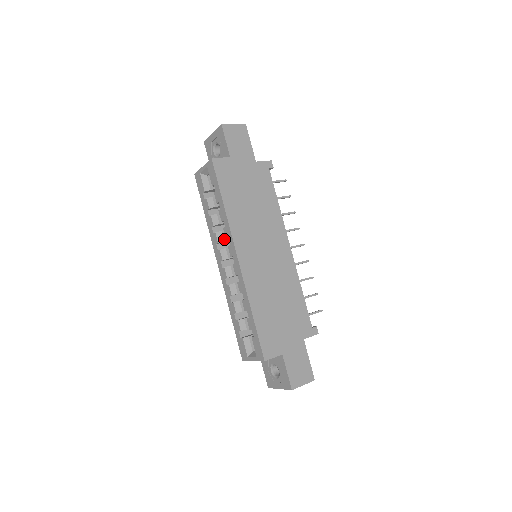
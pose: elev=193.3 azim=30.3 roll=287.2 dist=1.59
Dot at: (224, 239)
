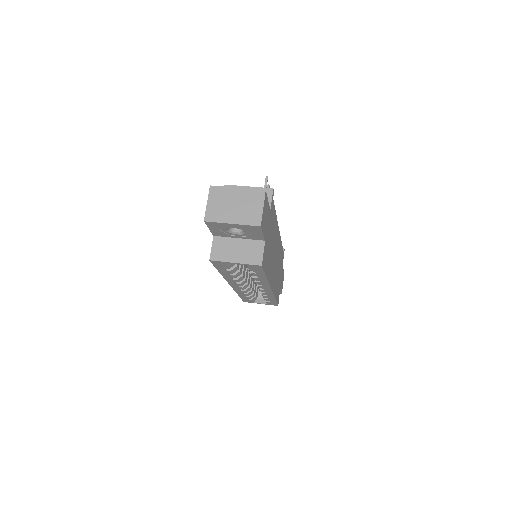
Dot at: (244, 277)
